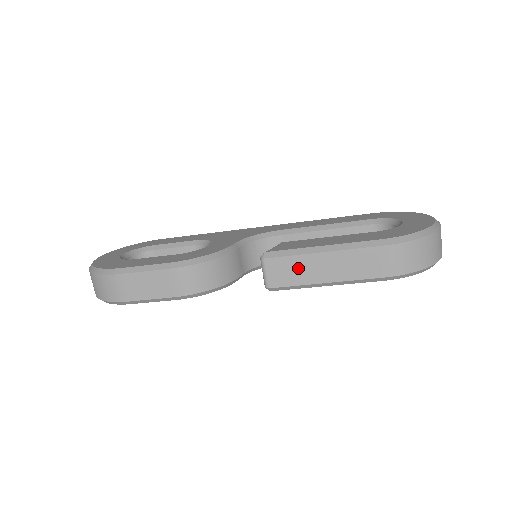
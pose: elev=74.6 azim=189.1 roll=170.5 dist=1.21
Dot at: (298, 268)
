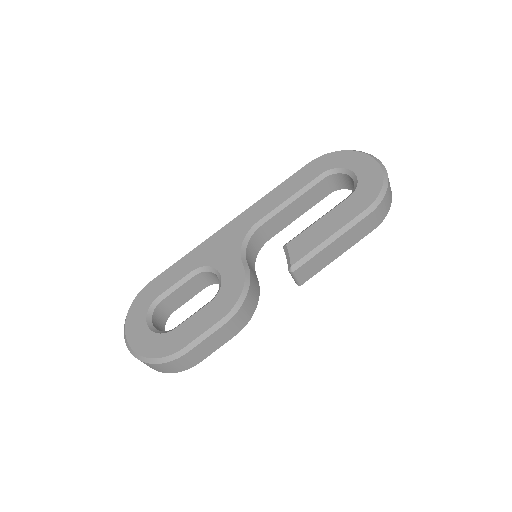
Dot at: (319, 261)
